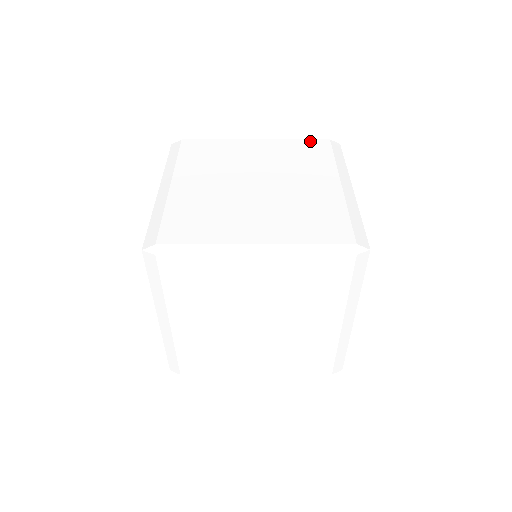
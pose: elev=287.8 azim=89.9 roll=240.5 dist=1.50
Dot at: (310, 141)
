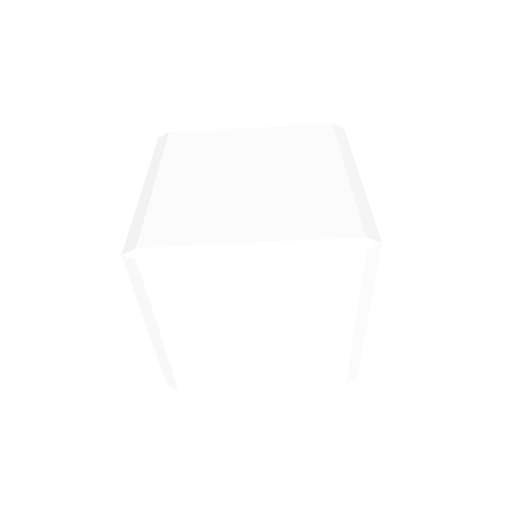
Dot at: (334, 256)
